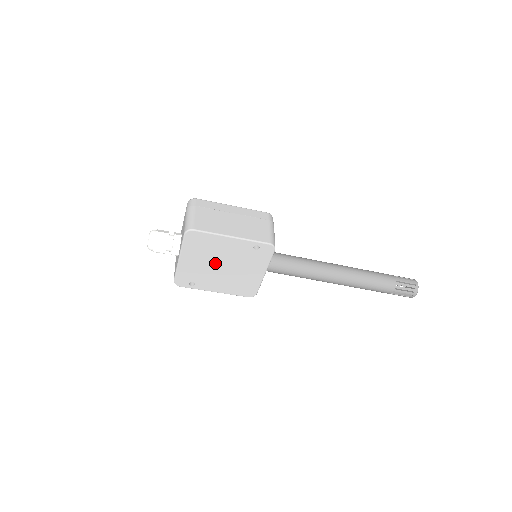
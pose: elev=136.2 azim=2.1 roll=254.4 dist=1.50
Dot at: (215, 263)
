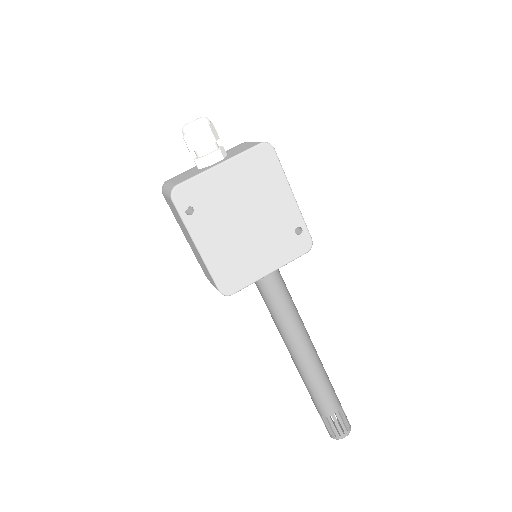
Dot at: (245, 209)
